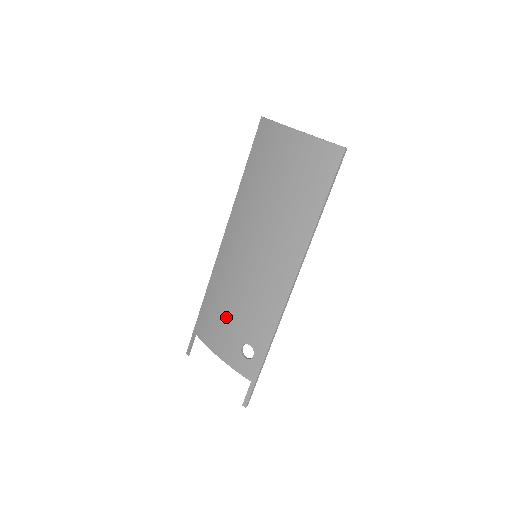
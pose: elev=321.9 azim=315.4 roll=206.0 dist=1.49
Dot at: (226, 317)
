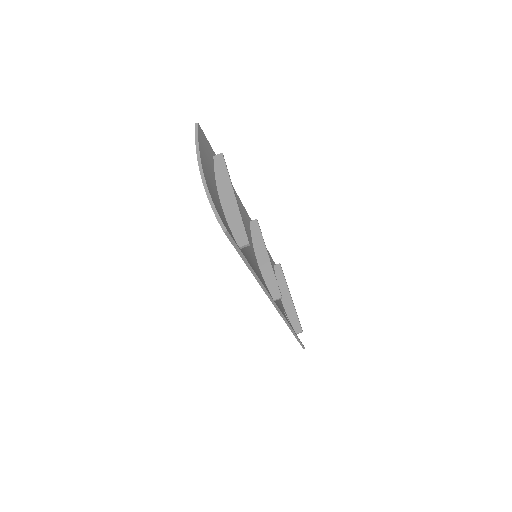
Dot at: occluded
